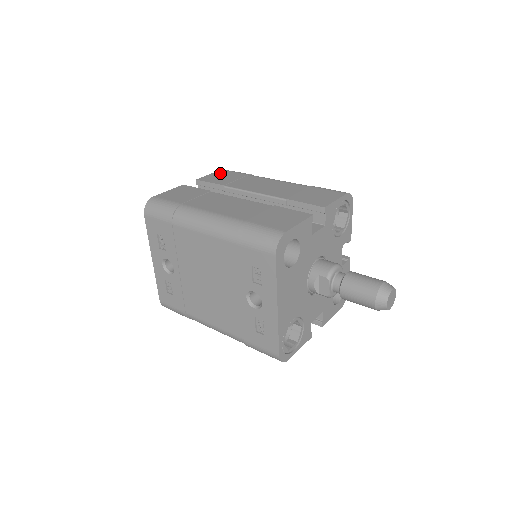
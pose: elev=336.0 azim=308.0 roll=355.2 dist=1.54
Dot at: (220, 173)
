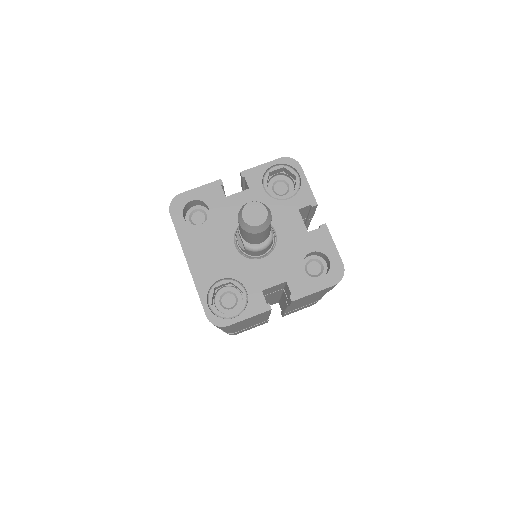
Dot at: occluded
